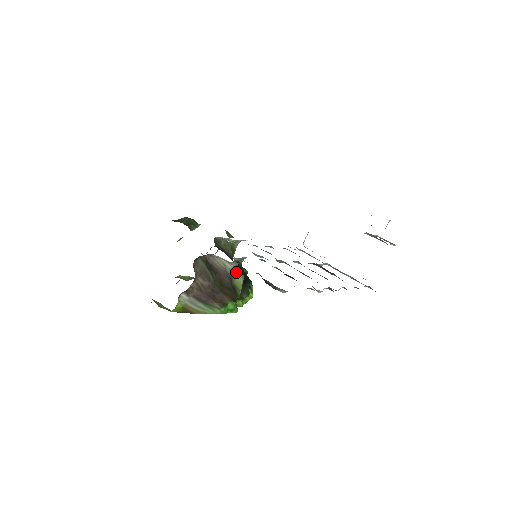
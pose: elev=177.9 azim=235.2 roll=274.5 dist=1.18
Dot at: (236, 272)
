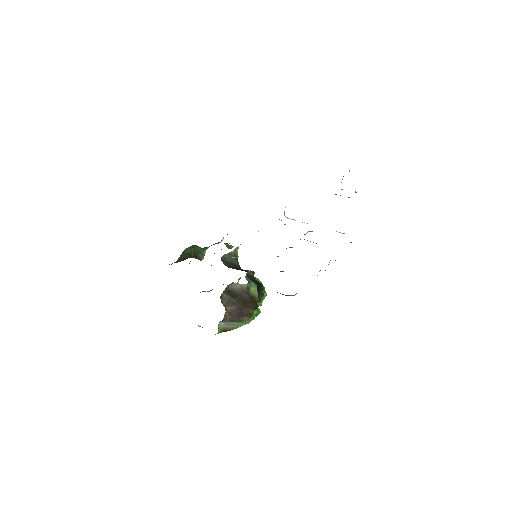
Dot at: (250, 285)
